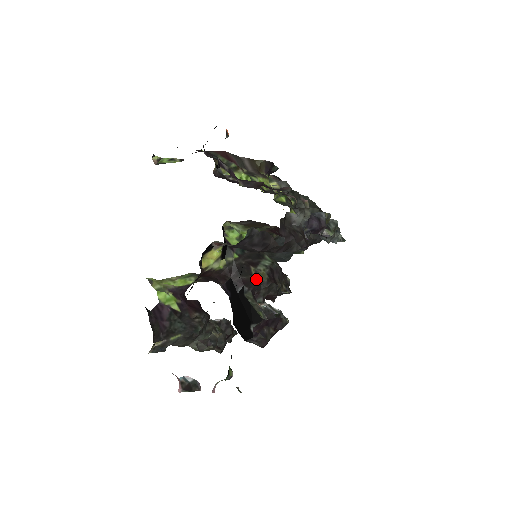
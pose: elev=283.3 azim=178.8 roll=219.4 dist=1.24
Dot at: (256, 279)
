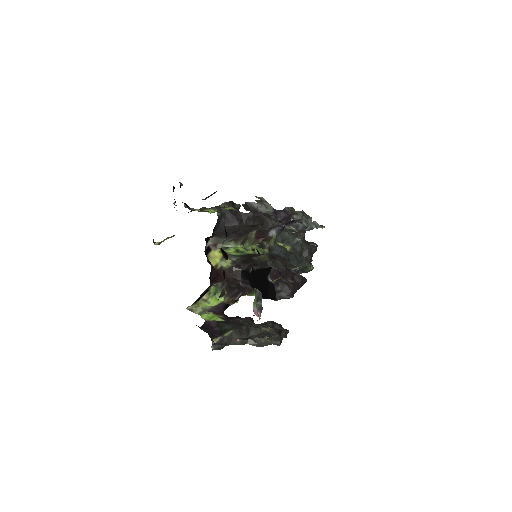
Dot at: (260, 261)
